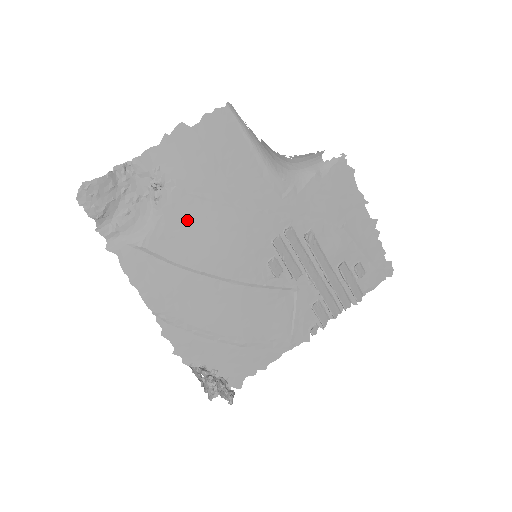
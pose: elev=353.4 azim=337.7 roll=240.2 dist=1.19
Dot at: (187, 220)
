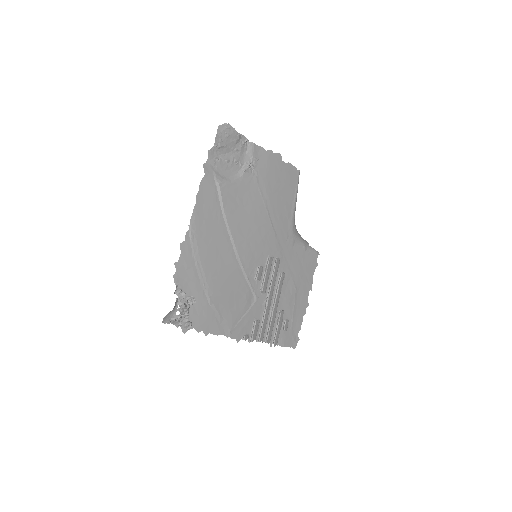
Dot at: (247, 198)
